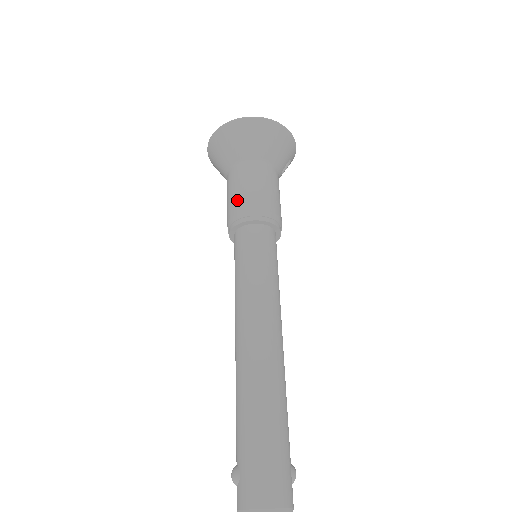
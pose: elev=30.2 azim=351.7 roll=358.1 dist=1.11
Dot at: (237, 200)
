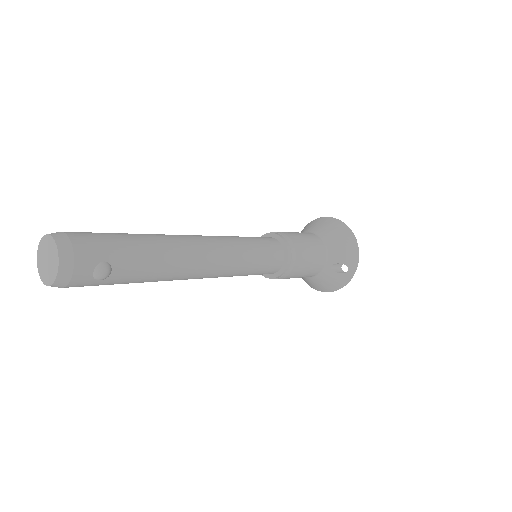
Dot at: occluded
